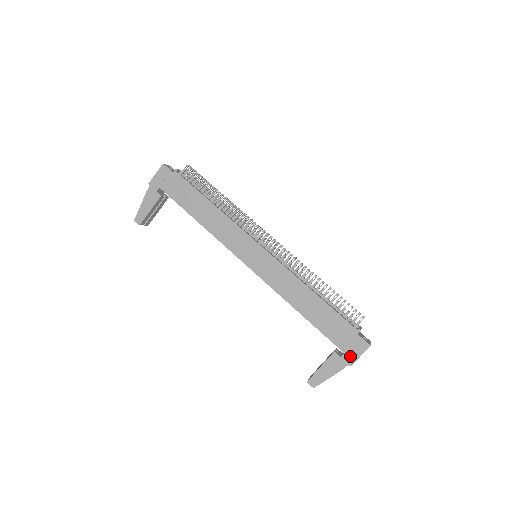
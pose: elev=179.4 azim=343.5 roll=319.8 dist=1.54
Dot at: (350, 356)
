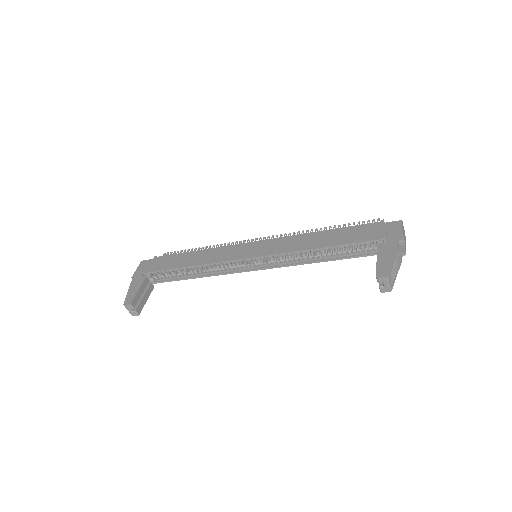
Dot at: (394, 236)
